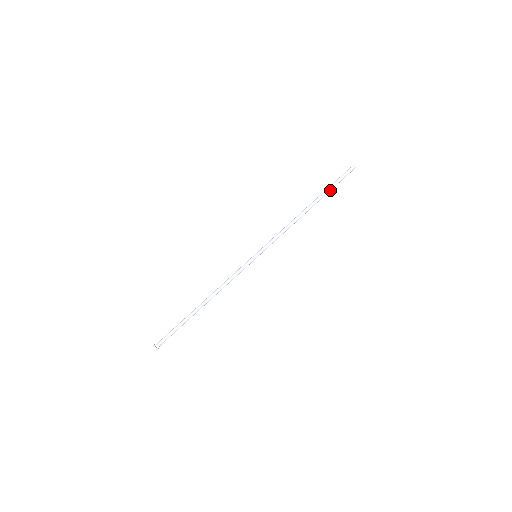
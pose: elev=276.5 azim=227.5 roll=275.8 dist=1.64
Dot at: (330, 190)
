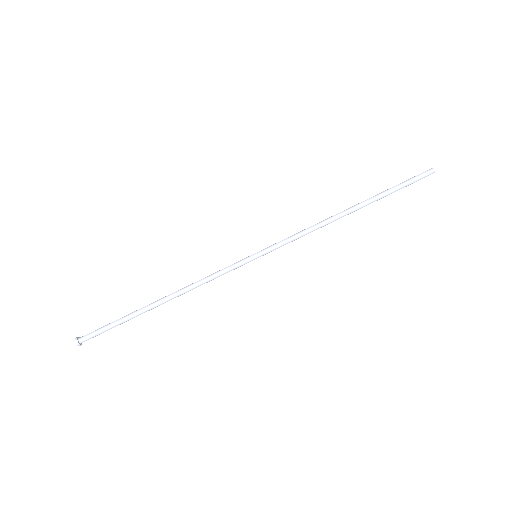
Dot at: (389, 193)
